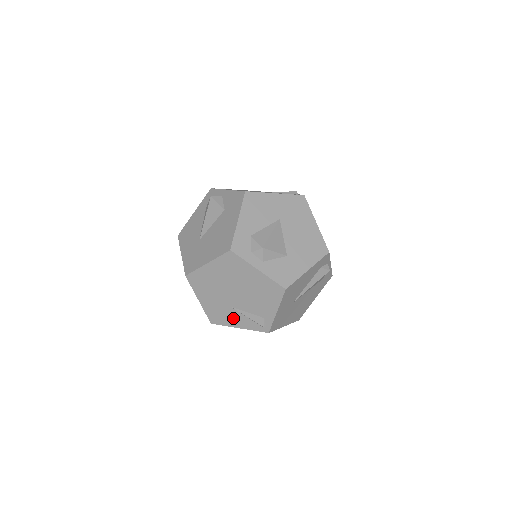
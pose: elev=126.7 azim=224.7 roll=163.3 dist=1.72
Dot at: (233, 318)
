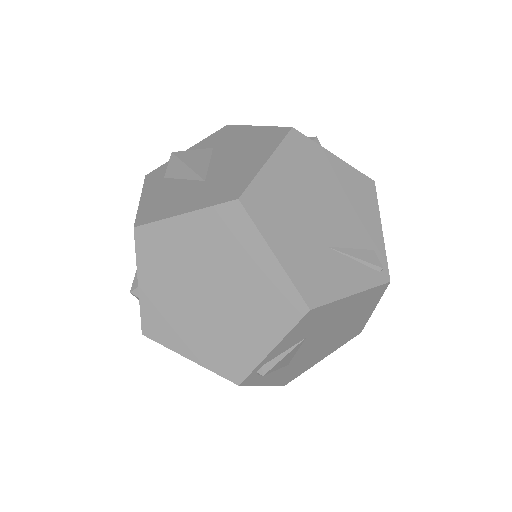
Dot at: (338, 273)
